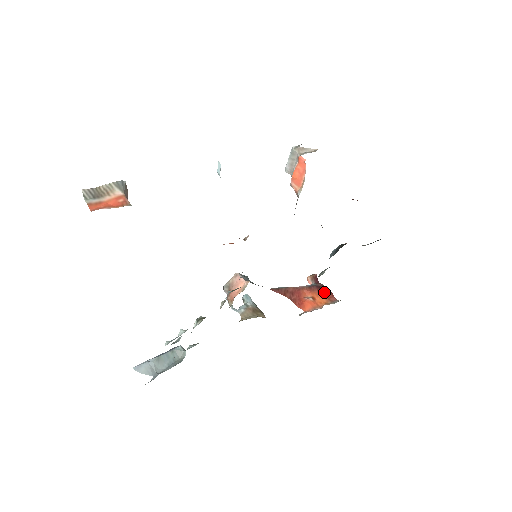
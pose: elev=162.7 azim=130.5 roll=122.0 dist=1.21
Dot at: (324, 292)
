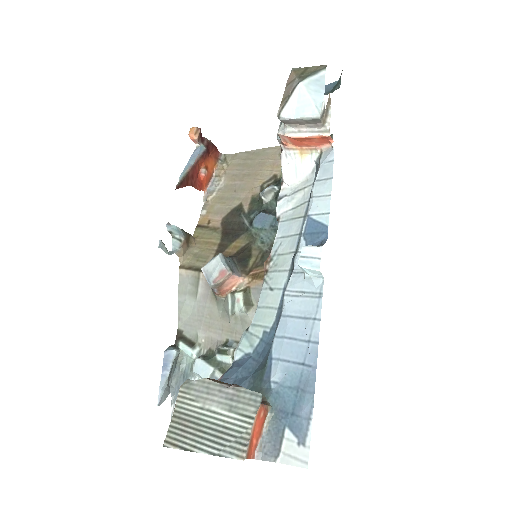
Dot at: (211, 151)
